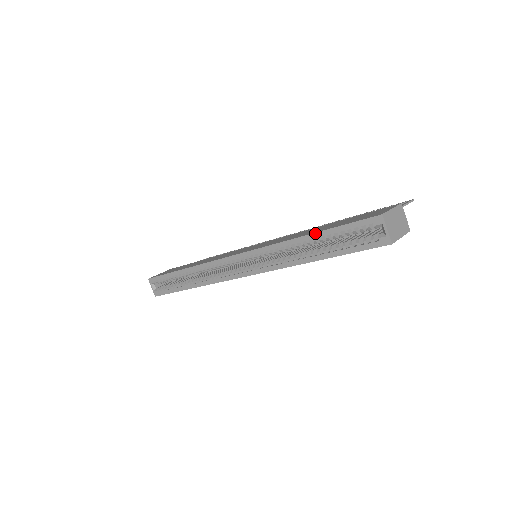
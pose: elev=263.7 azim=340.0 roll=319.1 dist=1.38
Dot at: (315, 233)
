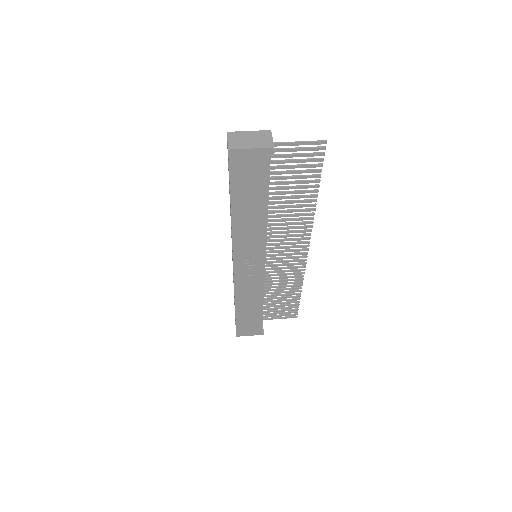
Dot at: occluded
